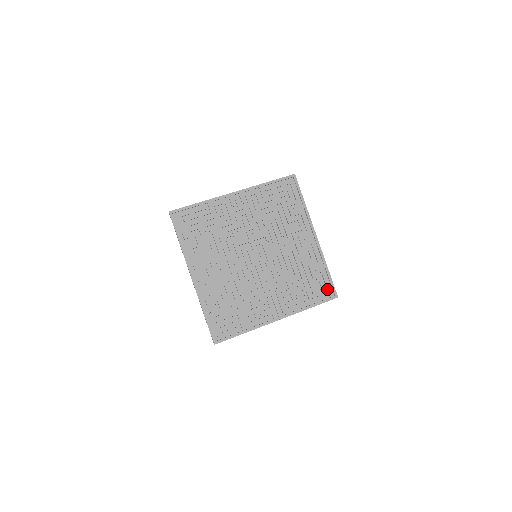
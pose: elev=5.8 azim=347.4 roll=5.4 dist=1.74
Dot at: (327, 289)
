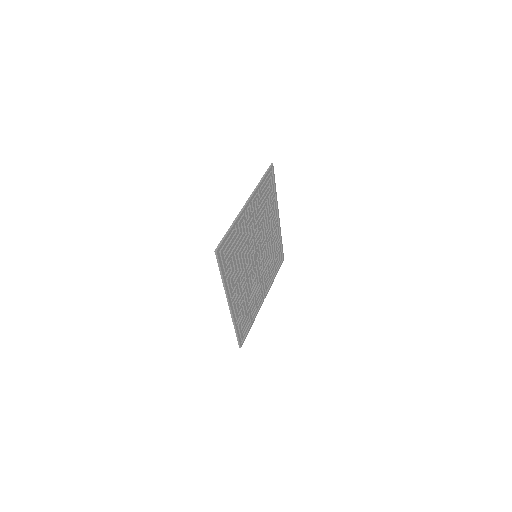
Dot at: (281, 257)
